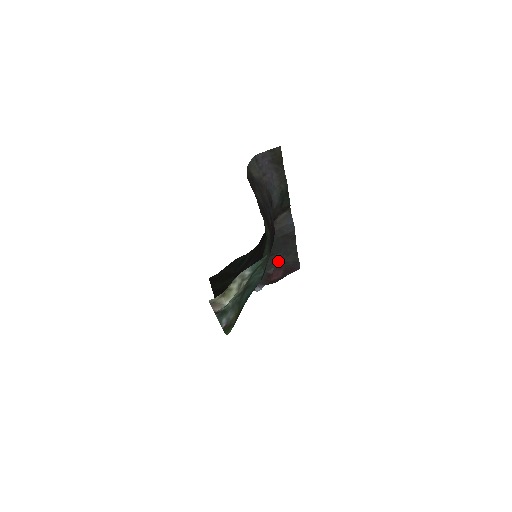
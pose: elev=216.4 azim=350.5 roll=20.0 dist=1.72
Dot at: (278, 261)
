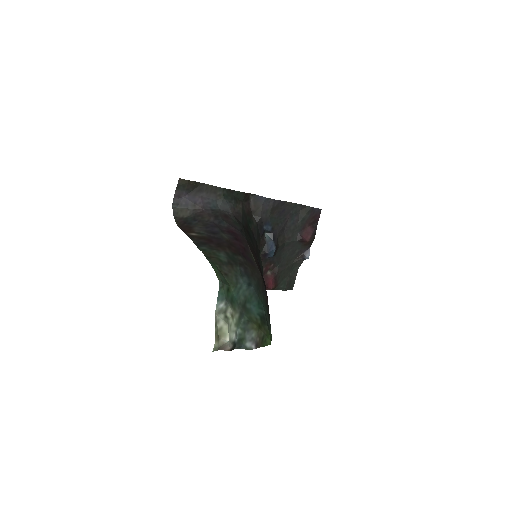
Dot at: (295, 226)
